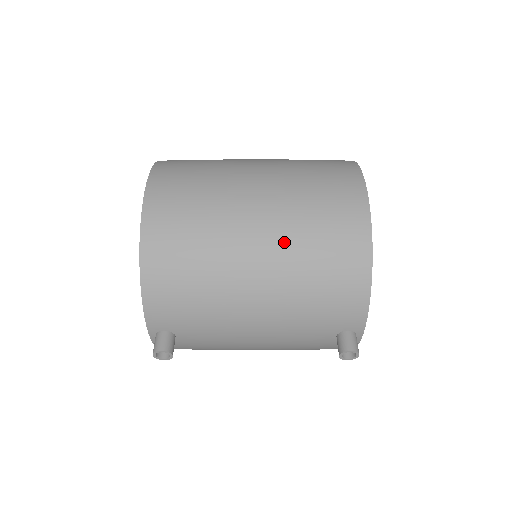
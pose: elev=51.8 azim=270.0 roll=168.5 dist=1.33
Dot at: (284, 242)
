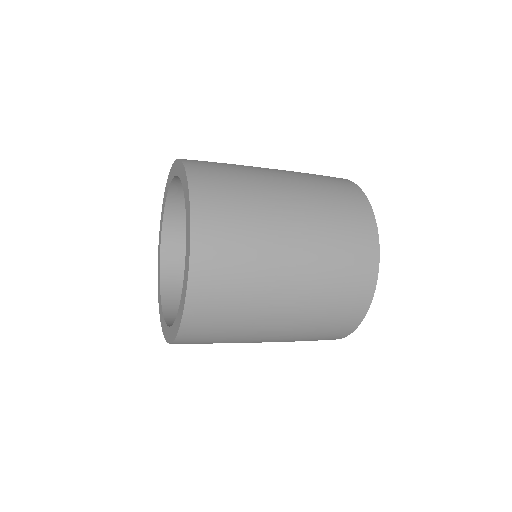
Dot at: occluded
